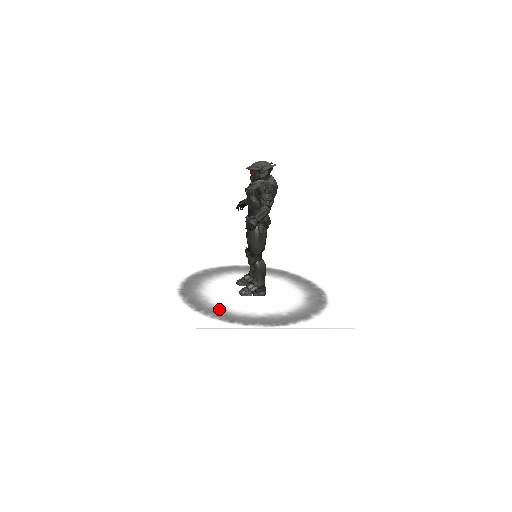
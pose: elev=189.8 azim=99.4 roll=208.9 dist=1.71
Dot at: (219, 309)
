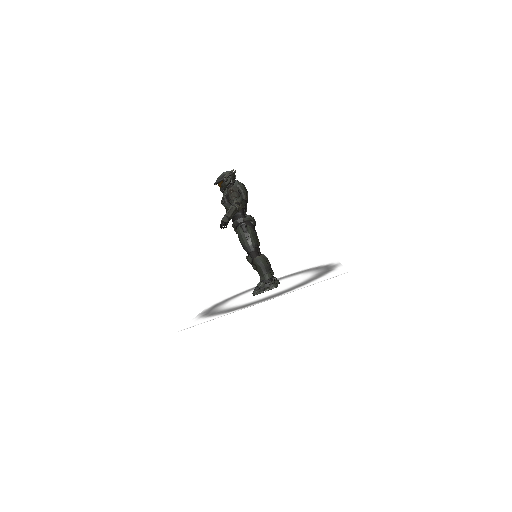
Dot at: (227, 309)
